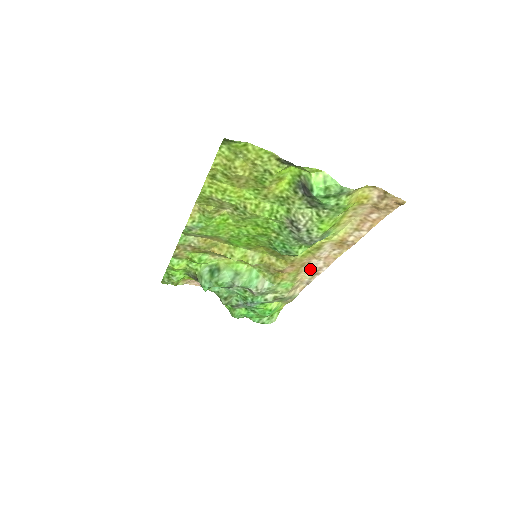
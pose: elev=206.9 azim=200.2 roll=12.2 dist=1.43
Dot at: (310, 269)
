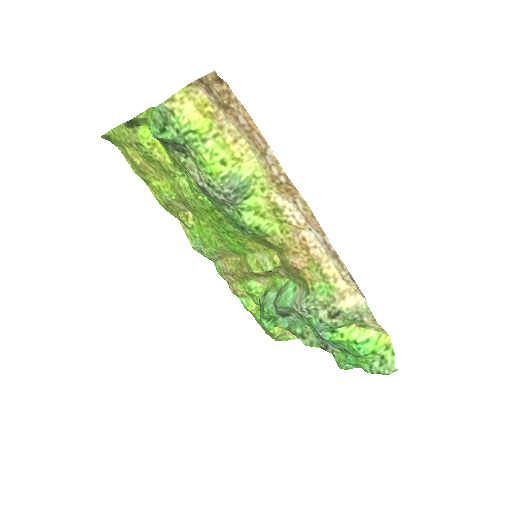
Dot at: (325, 252)
